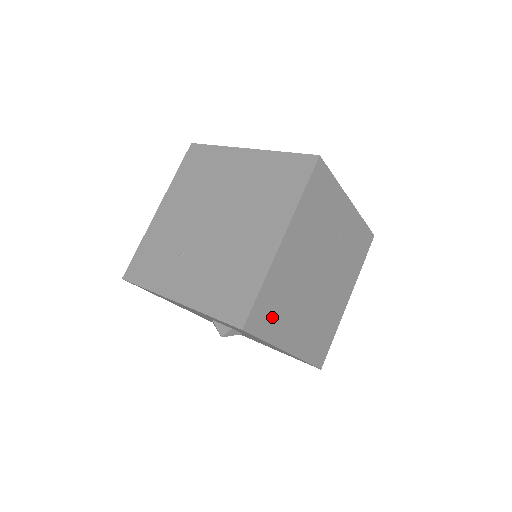
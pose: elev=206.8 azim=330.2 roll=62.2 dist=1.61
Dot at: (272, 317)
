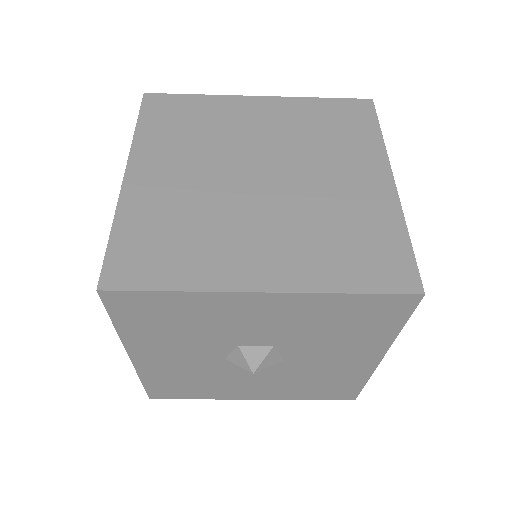
Dot at: (169, 257)
